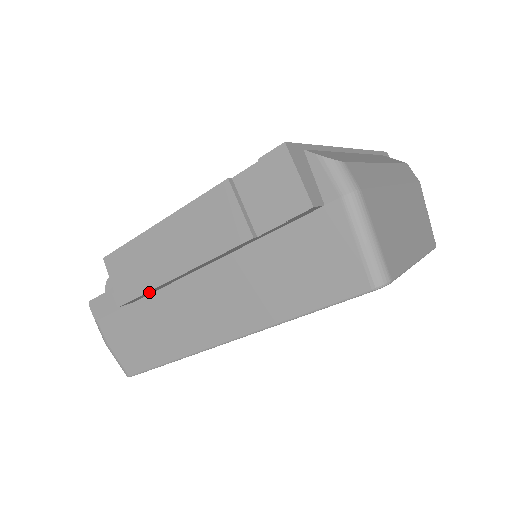
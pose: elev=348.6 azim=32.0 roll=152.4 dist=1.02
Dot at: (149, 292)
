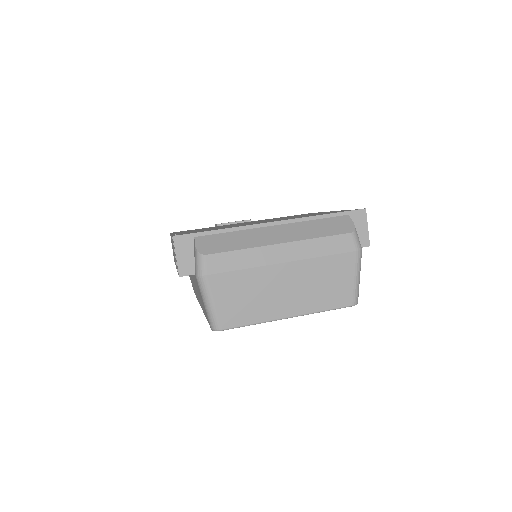
Dot at: occluded
